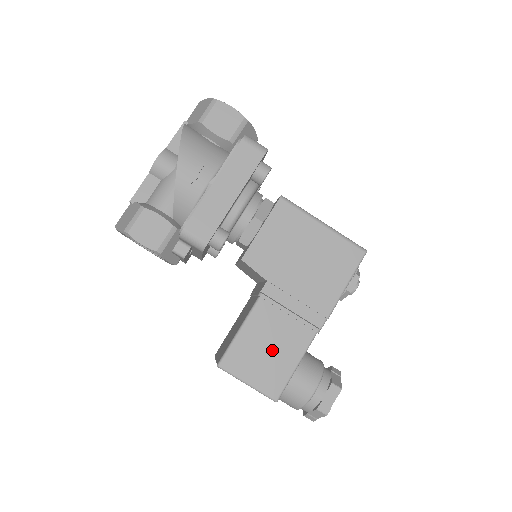
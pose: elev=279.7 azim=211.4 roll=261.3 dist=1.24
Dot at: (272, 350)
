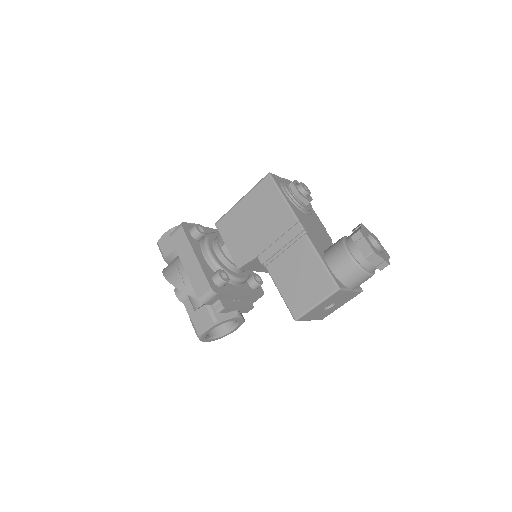
Dot at: (302, 275)
